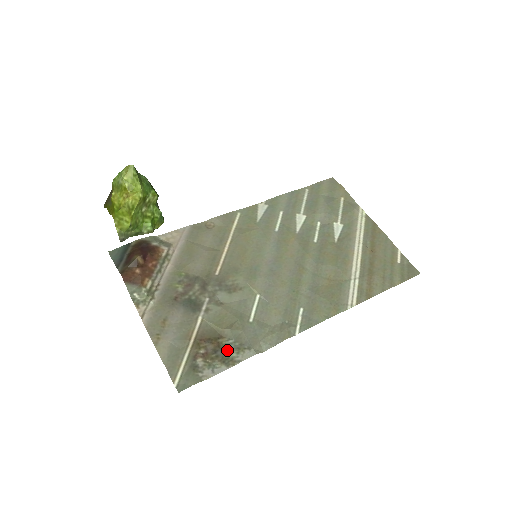
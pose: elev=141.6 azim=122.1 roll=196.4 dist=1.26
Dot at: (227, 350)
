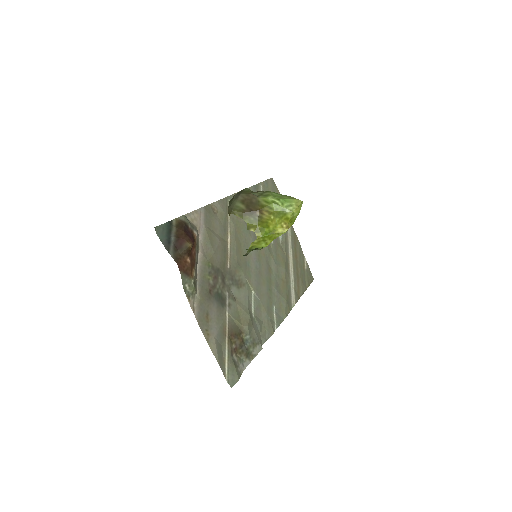
Dot at: (248, 345)
